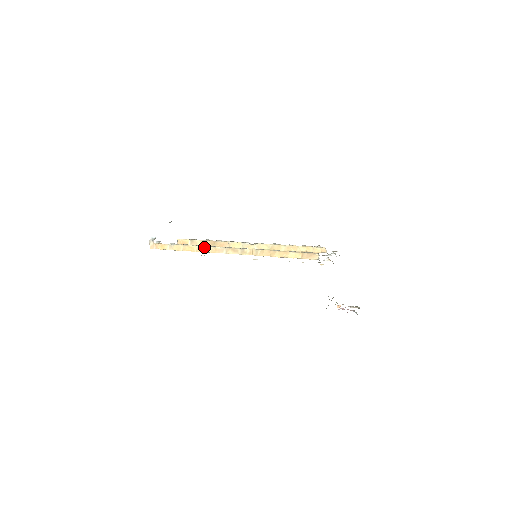
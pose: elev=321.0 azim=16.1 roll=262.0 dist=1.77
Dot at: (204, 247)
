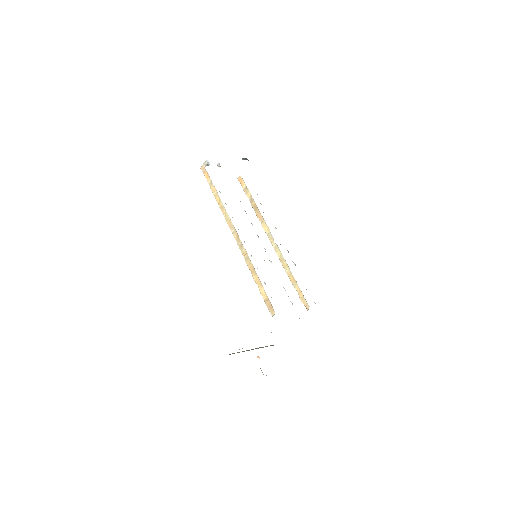
Dot at: occluded
